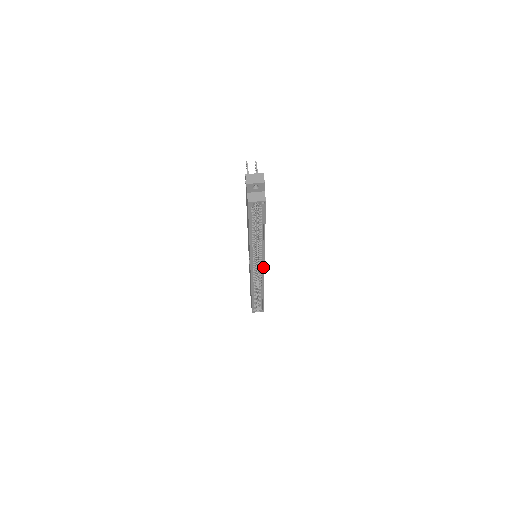
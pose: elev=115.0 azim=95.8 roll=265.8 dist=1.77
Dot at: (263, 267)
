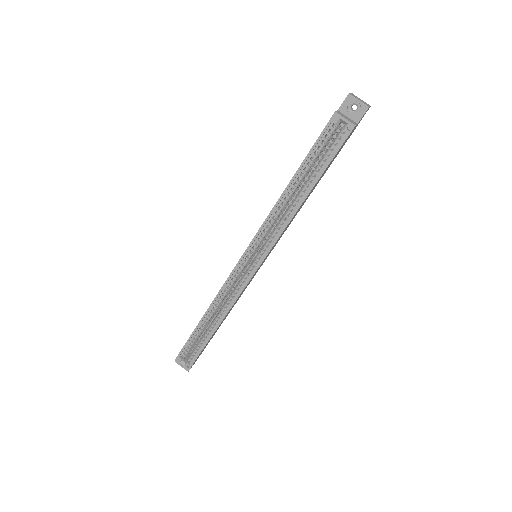
Dot at: (258, 265)
